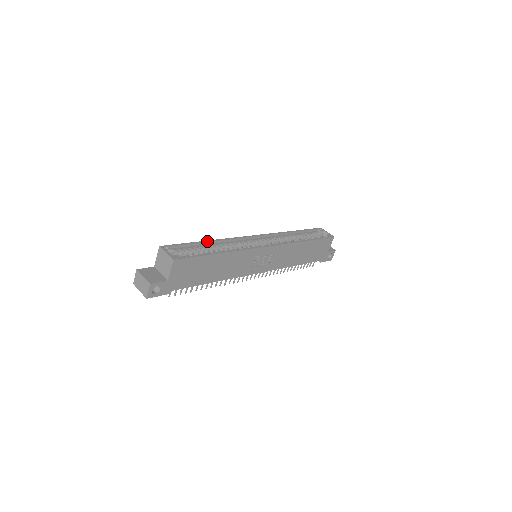
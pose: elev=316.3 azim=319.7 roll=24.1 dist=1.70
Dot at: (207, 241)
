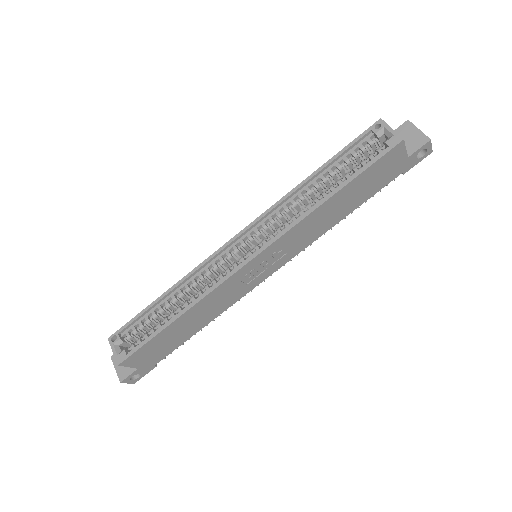
Dot at: (163, 295)
